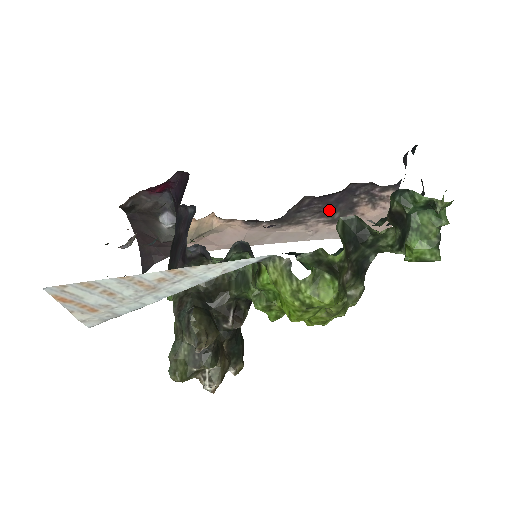
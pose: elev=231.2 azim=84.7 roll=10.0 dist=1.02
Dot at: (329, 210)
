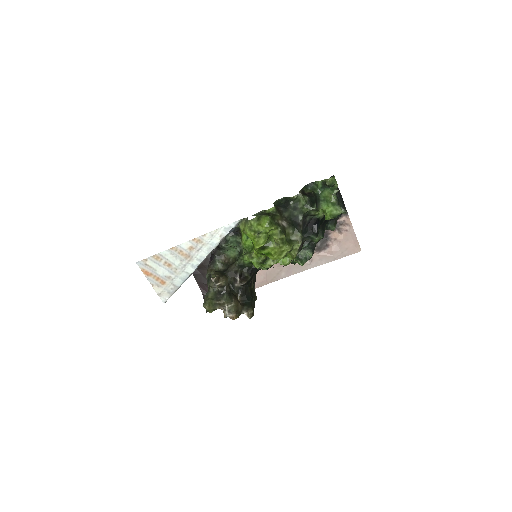
Dot at: occluded
